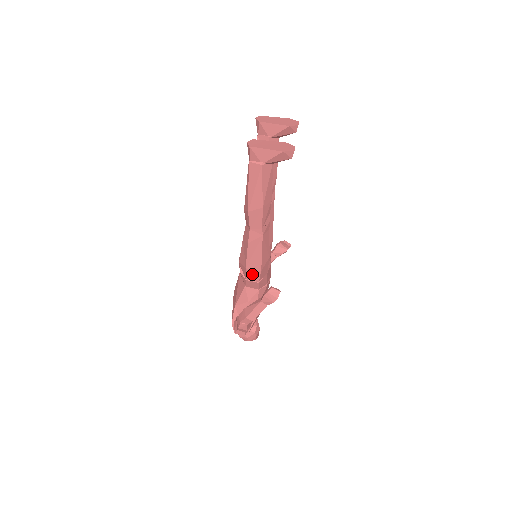
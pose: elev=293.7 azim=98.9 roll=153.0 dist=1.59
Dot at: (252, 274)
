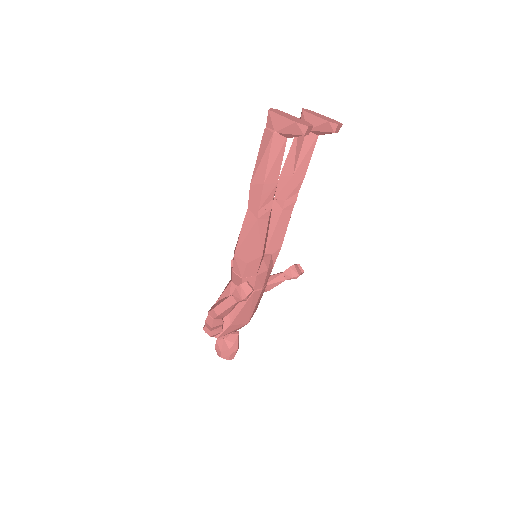
Dot at: (238, 265)
